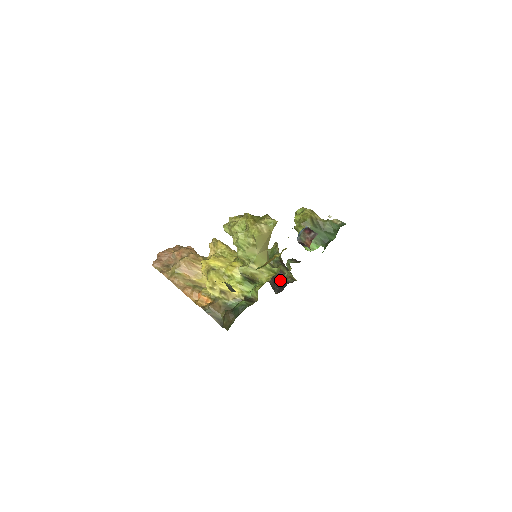
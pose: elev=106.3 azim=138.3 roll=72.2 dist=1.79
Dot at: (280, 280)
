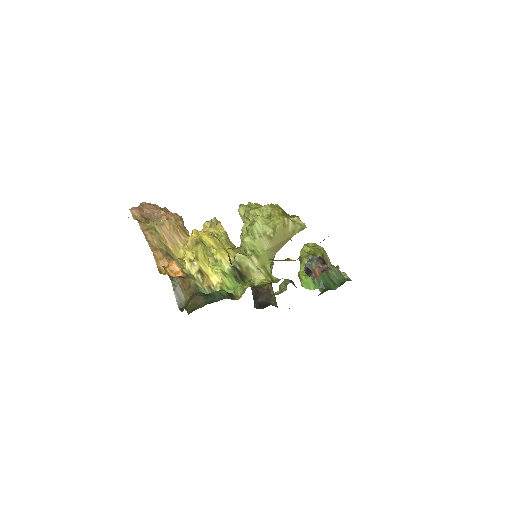
Dot at: (263, 298)
